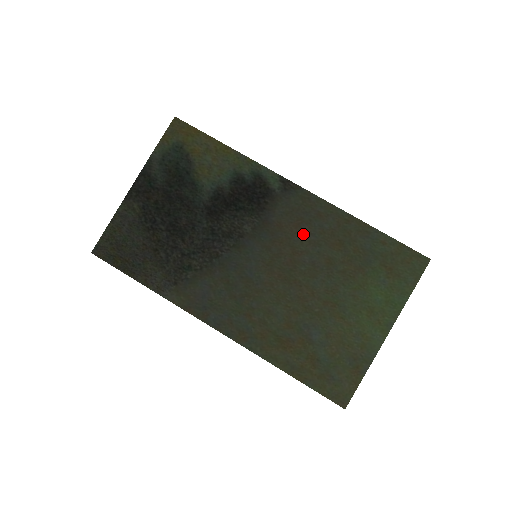
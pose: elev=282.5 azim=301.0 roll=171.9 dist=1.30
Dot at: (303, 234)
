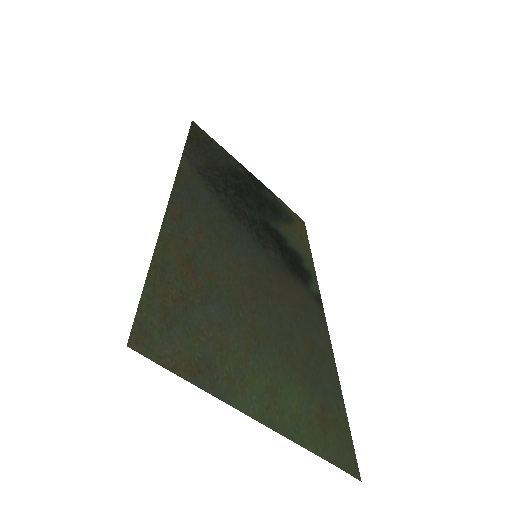
Dot at: (296, 309)
